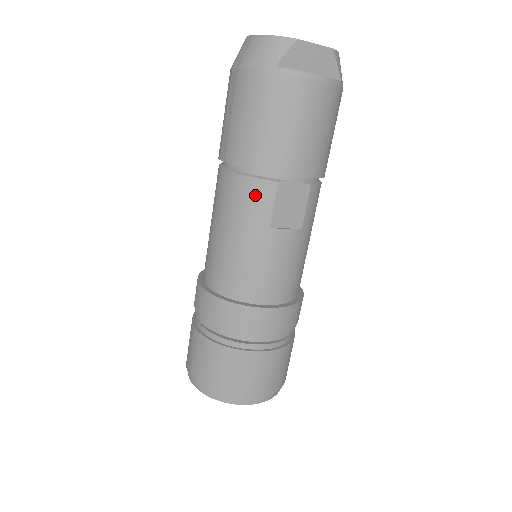
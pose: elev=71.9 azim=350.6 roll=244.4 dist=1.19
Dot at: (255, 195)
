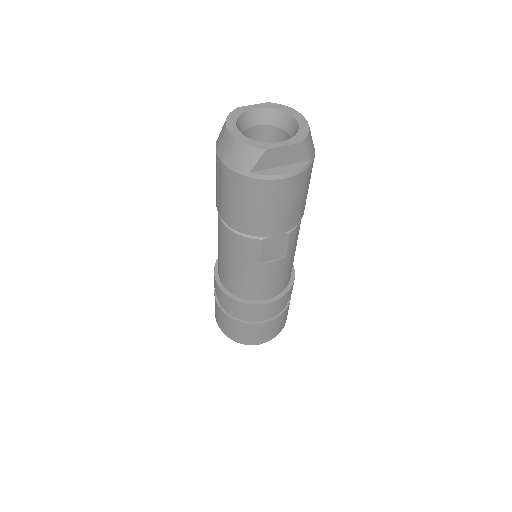
Dot at: (246, 246)
